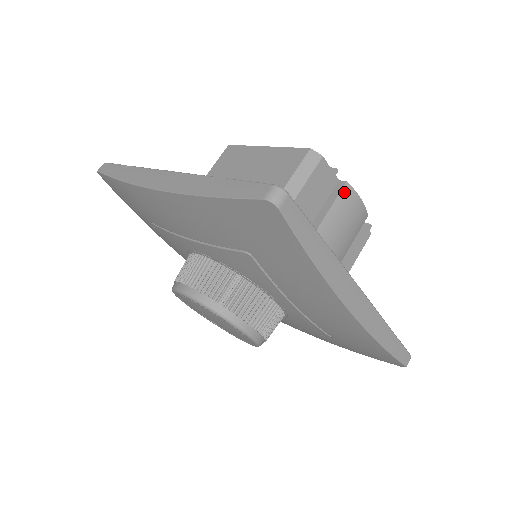
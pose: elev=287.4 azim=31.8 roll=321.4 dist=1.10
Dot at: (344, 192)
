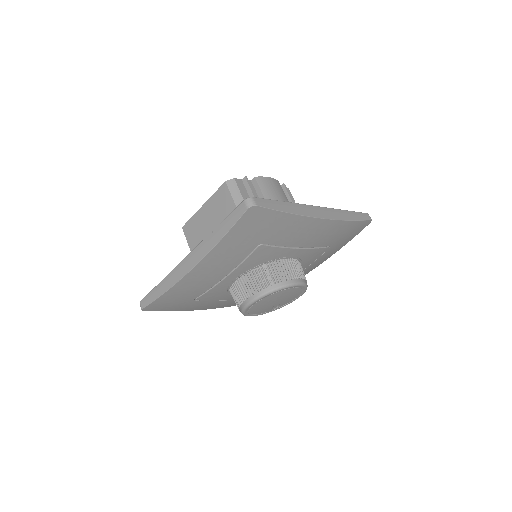
Dot at: (259, 182)
